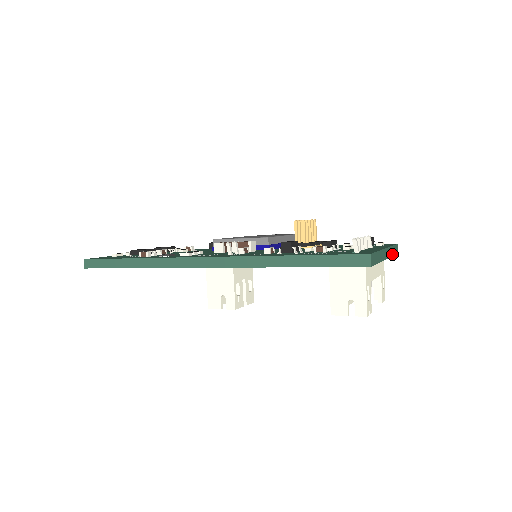
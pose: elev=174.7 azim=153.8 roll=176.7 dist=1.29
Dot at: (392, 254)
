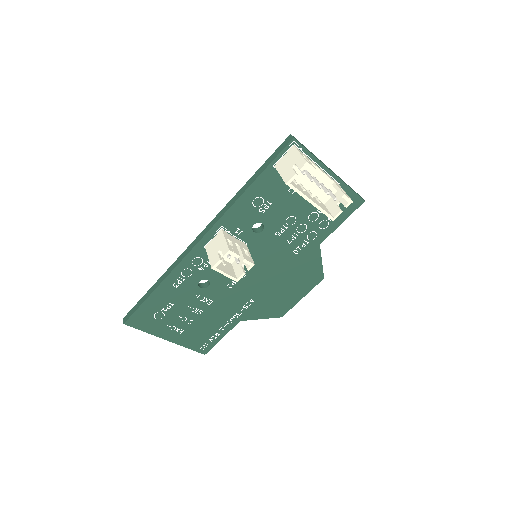
Dot at: (348, 186)
